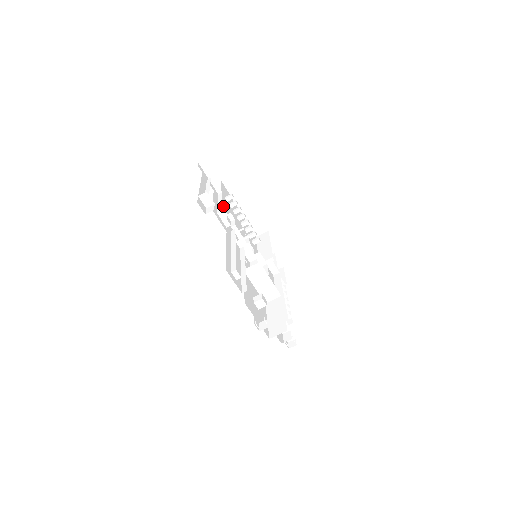
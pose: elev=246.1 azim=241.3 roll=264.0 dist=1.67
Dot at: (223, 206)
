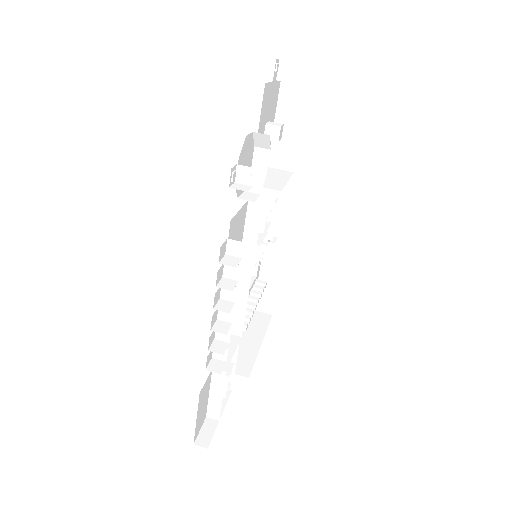
Dot at: occluded
